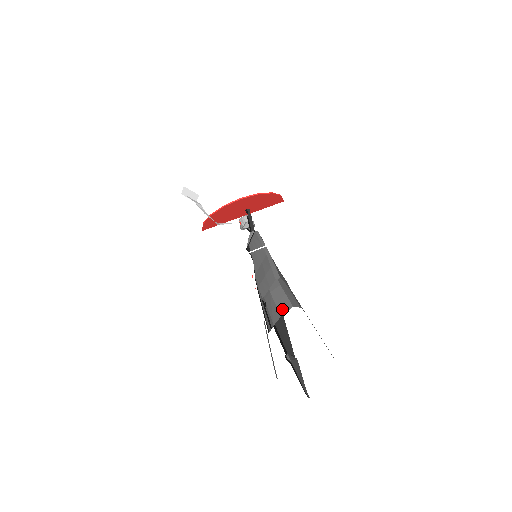
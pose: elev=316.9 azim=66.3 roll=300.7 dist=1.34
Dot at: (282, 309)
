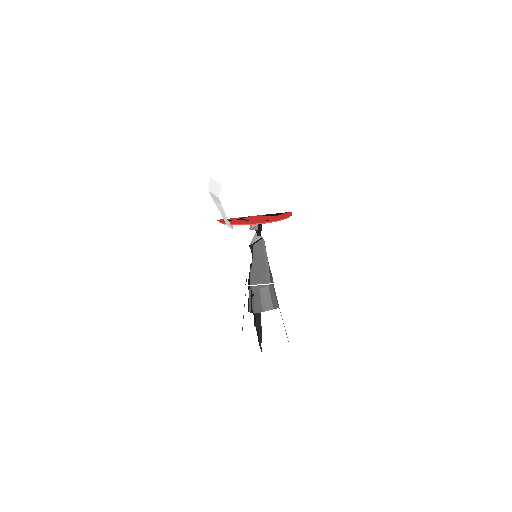
Dot at: (265, 307)
